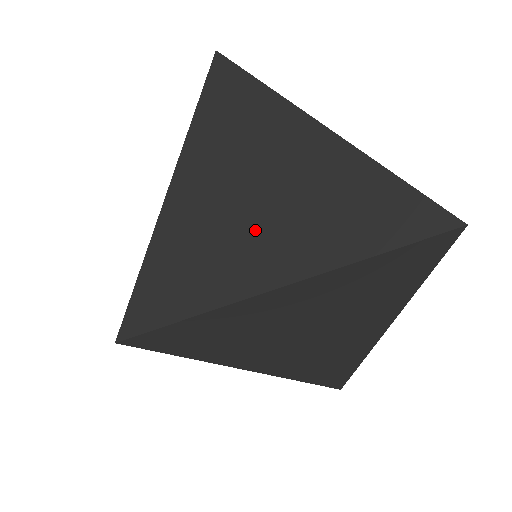
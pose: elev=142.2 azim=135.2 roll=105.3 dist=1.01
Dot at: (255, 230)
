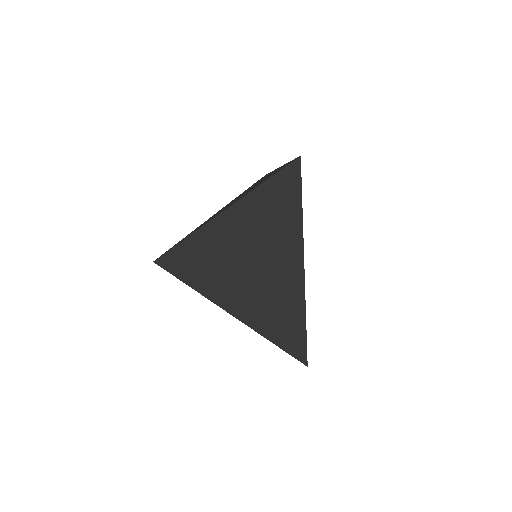
Dot at: occluded
